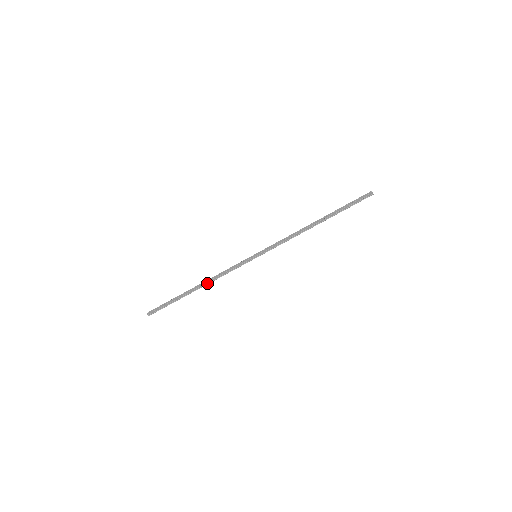
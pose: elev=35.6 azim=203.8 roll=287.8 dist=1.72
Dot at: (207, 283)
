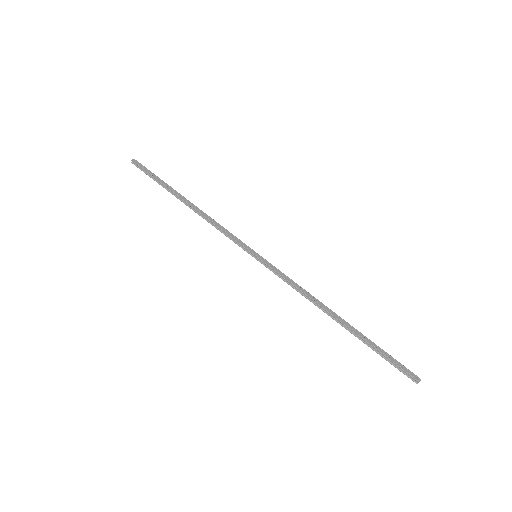
Dot at: (197, 211)
